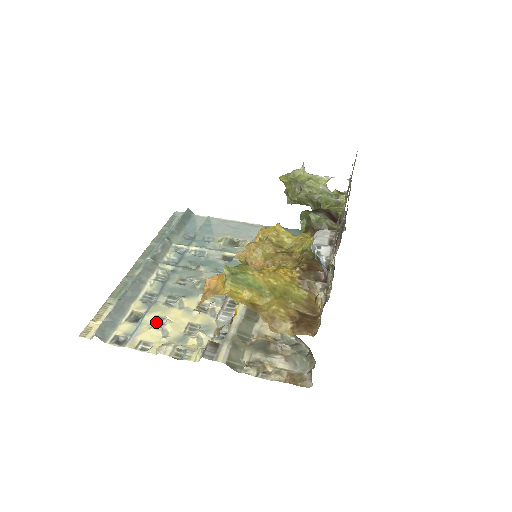
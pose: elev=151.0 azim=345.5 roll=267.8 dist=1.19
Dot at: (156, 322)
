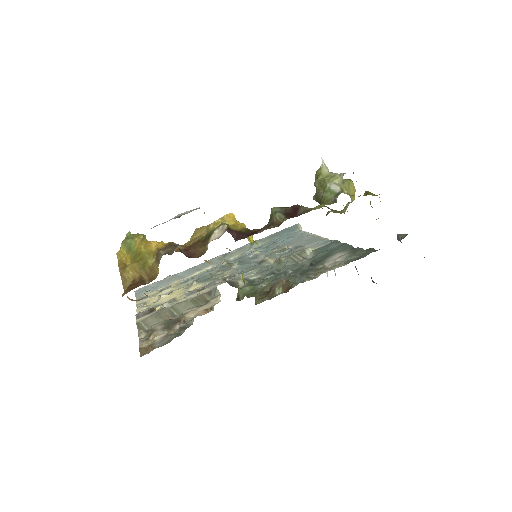
Dot at: occluded
